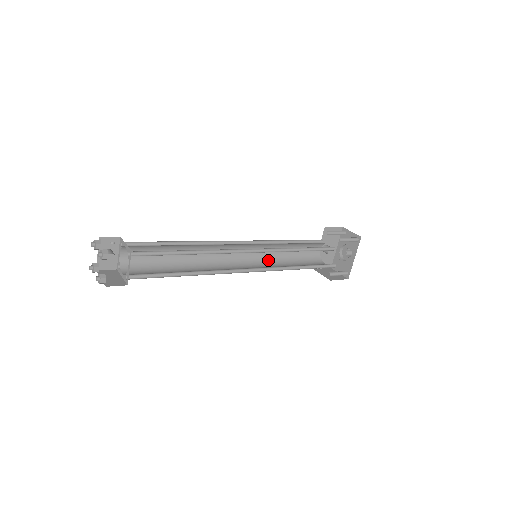
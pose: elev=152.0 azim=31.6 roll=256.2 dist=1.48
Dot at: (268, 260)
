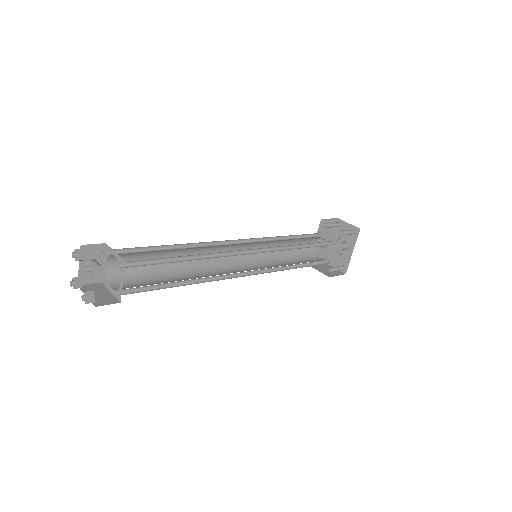
Dot at: (266, 259)
